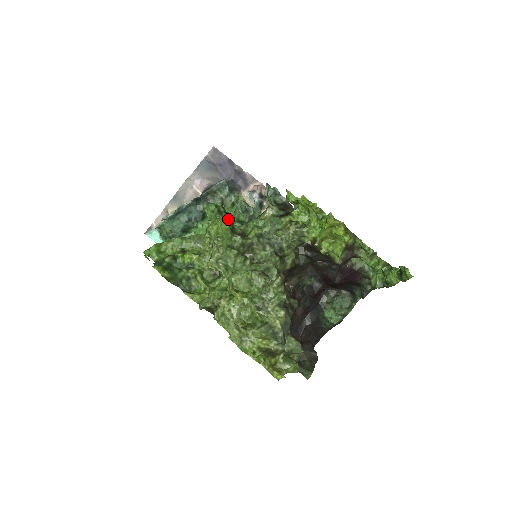
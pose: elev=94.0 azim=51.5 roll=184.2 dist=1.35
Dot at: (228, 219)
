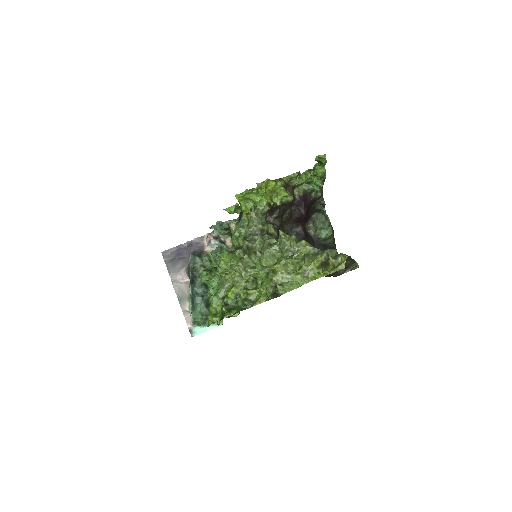
Dot at: occluded
